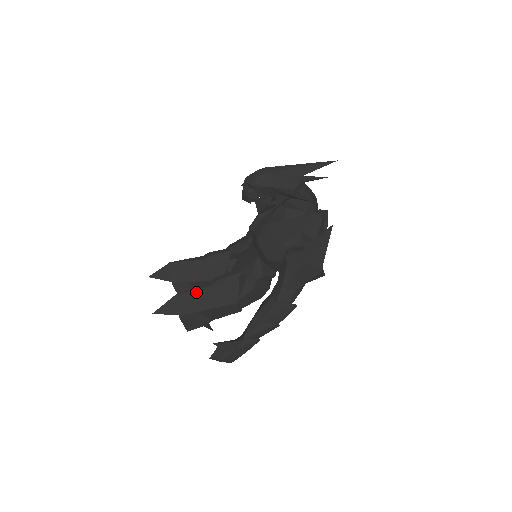
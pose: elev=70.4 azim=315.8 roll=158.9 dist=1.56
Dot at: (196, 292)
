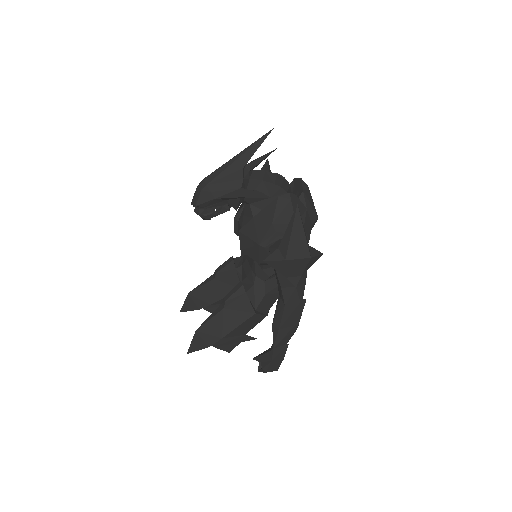
Dot at: (212, 321)
